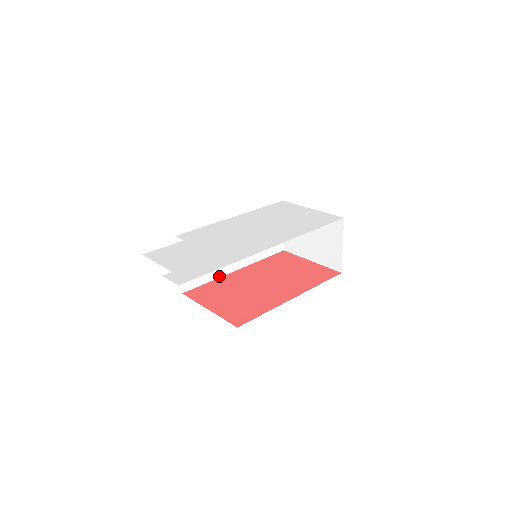
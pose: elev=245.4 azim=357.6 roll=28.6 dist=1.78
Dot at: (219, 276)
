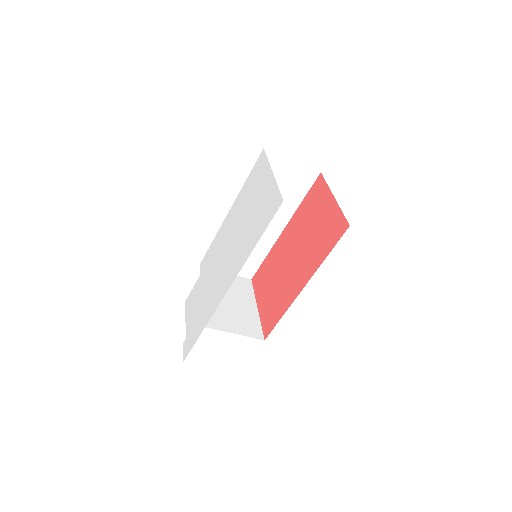
Dot at: (270, 247)
